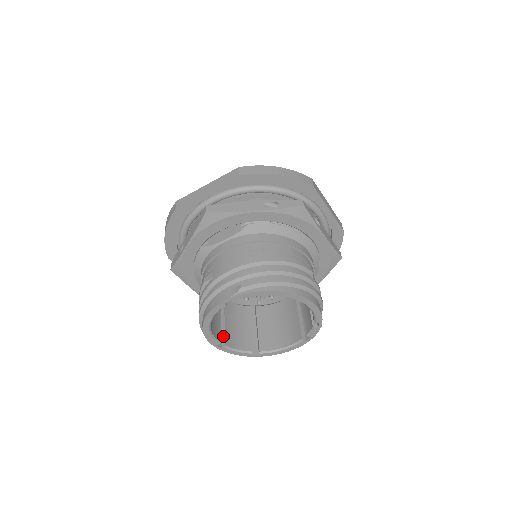
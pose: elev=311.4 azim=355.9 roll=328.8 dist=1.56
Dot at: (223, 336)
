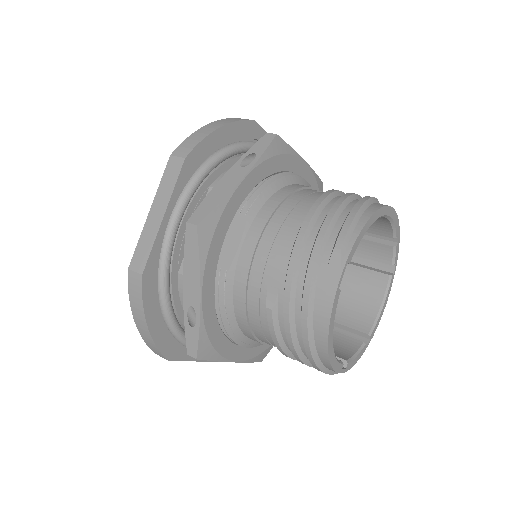
Dot at: occluded
